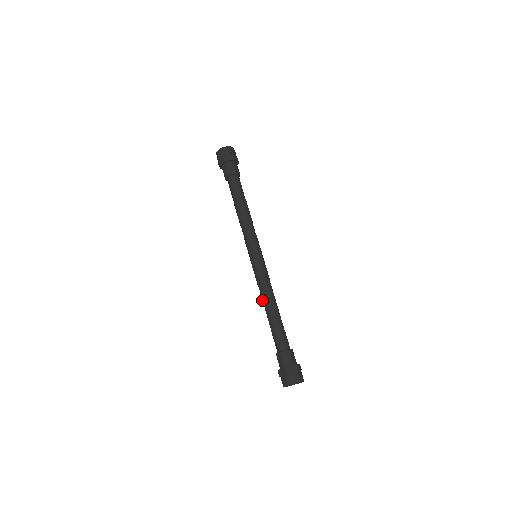
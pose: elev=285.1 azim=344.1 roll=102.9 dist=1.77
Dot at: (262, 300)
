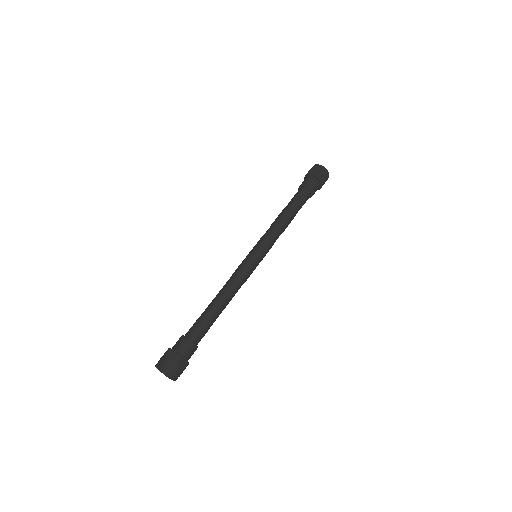
Dot at: (223, 288)
